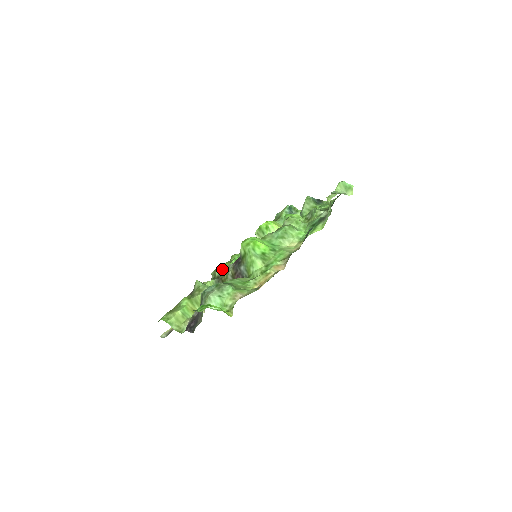
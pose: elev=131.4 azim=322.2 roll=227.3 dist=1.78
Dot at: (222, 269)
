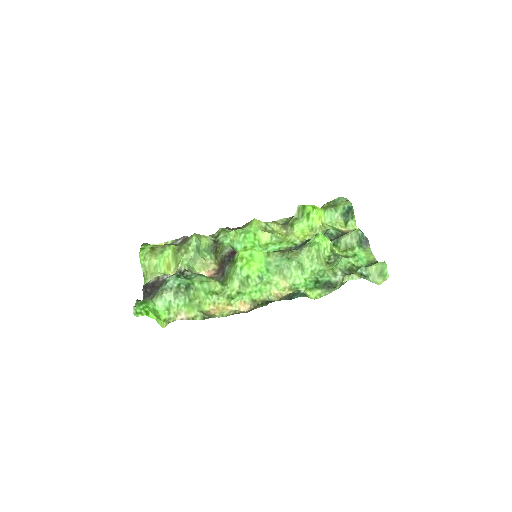
Dot at: (226, 237)
